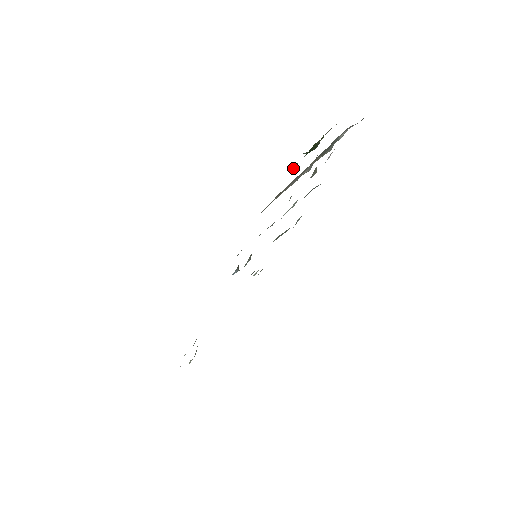
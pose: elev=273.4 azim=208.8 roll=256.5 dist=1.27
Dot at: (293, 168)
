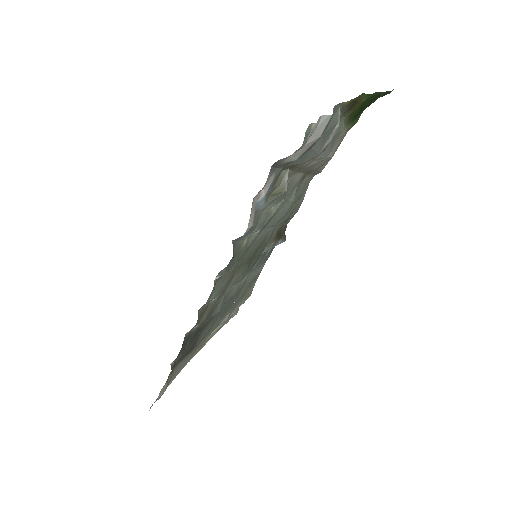
Dot at: (354, 121)
